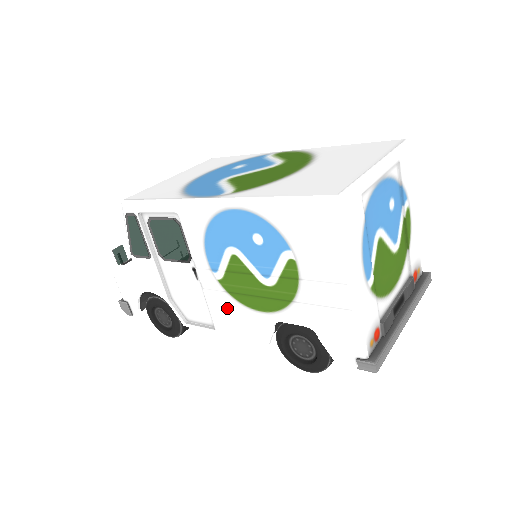
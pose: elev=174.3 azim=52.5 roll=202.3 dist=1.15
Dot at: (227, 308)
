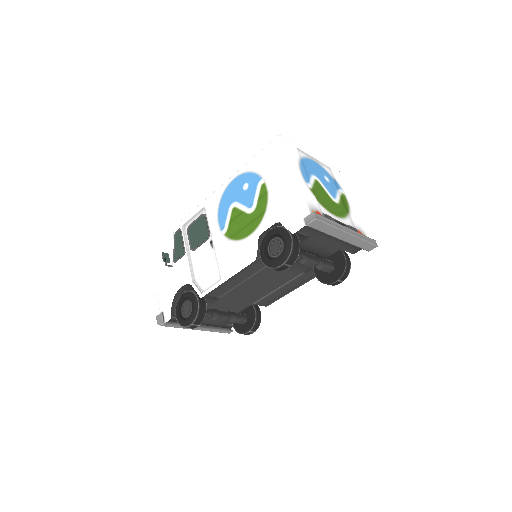
Dot at: (229, 252)
